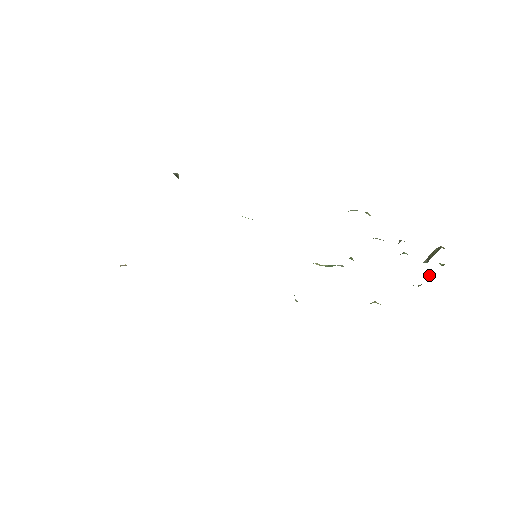
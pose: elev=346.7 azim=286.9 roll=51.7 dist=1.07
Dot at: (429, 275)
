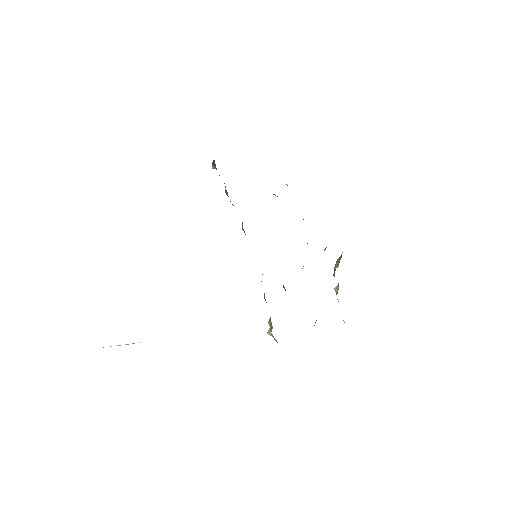
Dot at: (338, 285)
